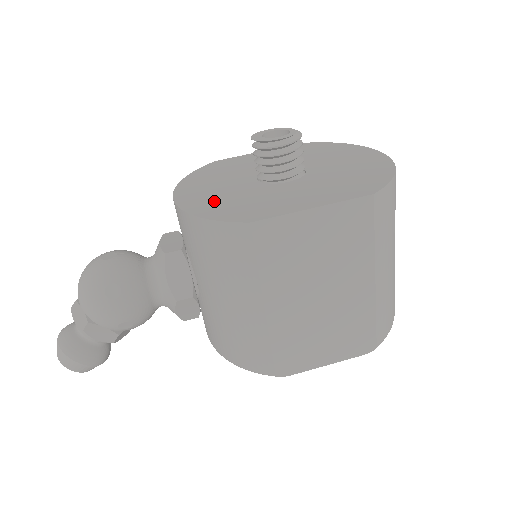
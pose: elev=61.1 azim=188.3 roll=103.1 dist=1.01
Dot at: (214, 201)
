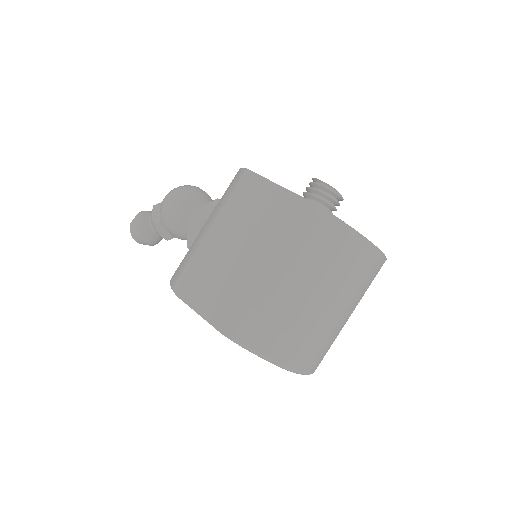
Dot at: occluded
